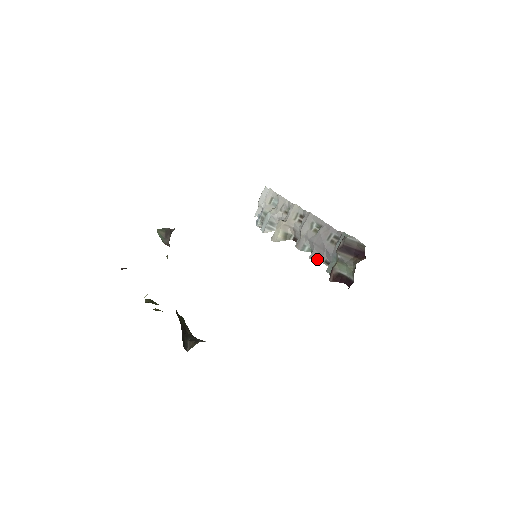
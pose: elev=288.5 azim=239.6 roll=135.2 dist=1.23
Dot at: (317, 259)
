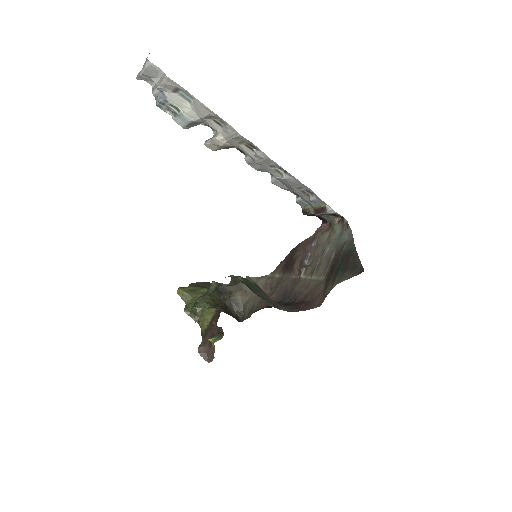
Dot at: (282, 188)
